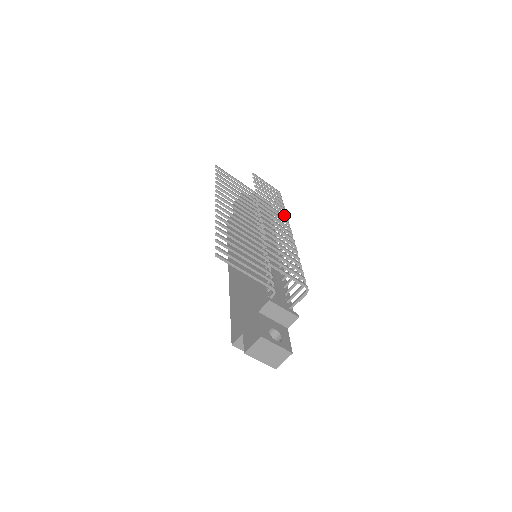
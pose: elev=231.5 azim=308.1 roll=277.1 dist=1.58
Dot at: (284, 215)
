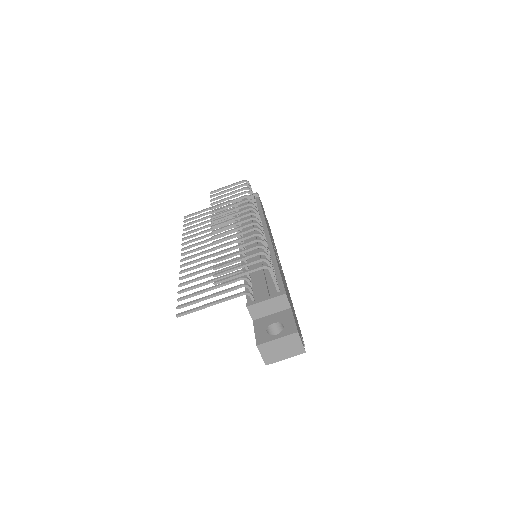
Dot at: (253, 199)
